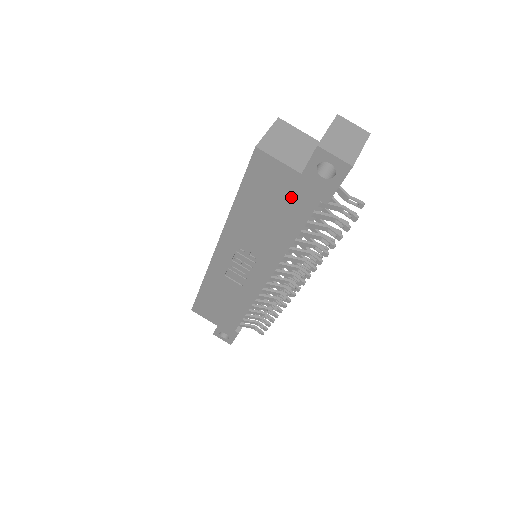
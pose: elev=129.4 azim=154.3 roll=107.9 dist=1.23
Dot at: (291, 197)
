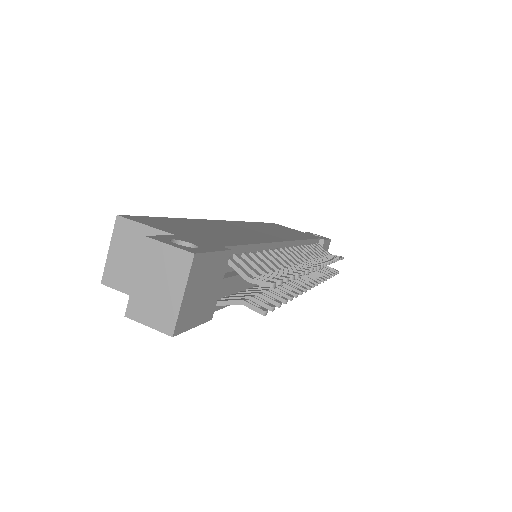
Dot at: occluded
